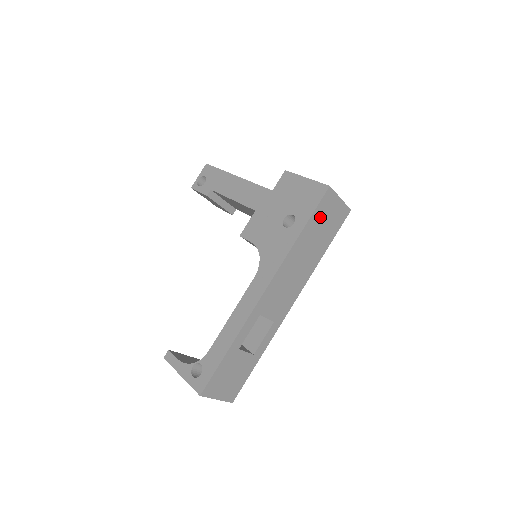
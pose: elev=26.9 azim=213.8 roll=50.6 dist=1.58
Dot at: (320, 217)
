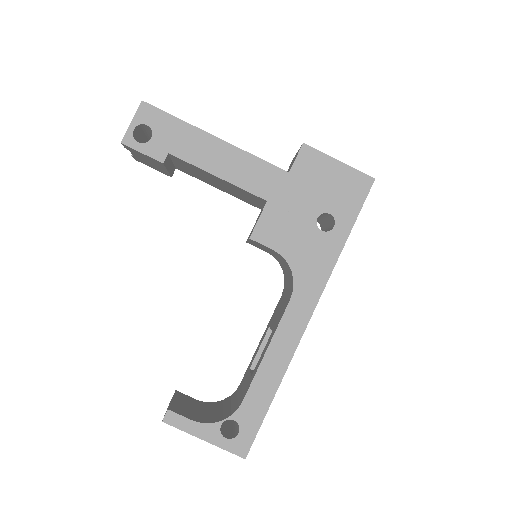
Dot at: occluded
